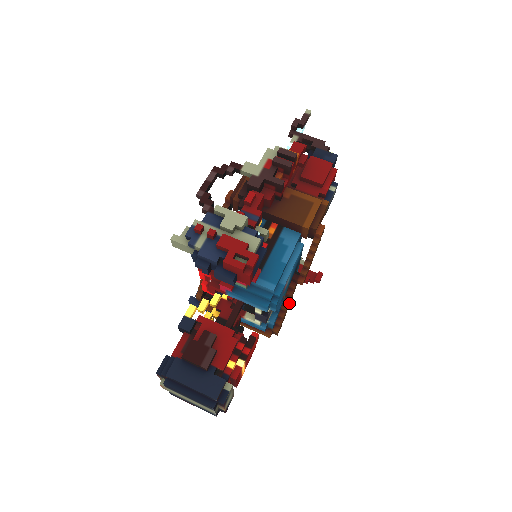
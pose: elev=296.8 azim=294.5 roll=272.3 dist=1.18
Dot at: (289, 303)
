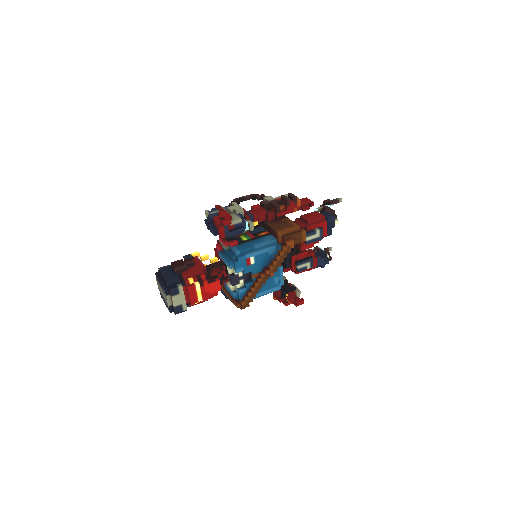
Dot at: (257, 287)
